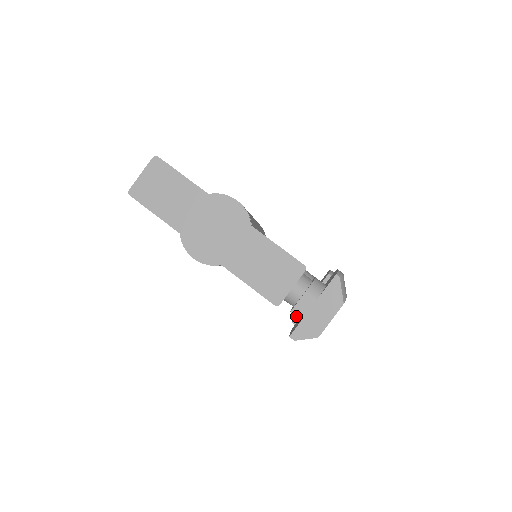
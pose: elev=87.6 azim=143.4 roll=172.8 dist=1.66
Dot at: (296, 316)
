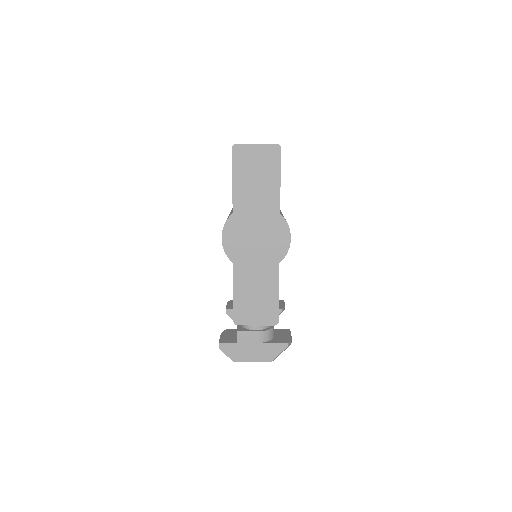
Dot at: (237, 337)
